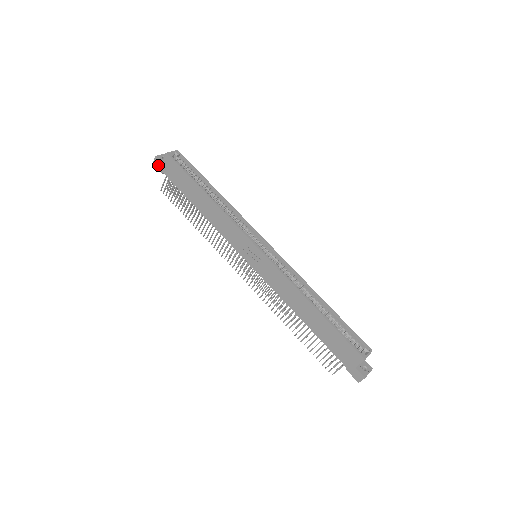
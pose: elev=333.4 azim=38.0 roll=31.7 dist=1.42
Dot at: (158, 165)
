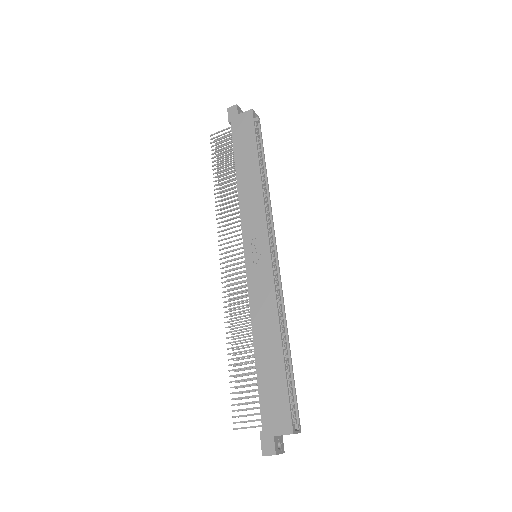
Dot at: (232, 113)
